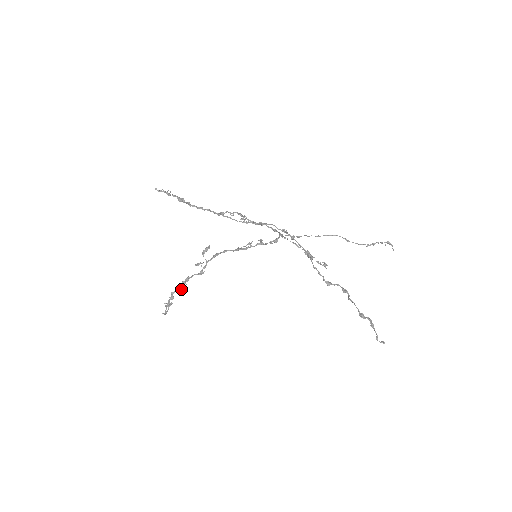
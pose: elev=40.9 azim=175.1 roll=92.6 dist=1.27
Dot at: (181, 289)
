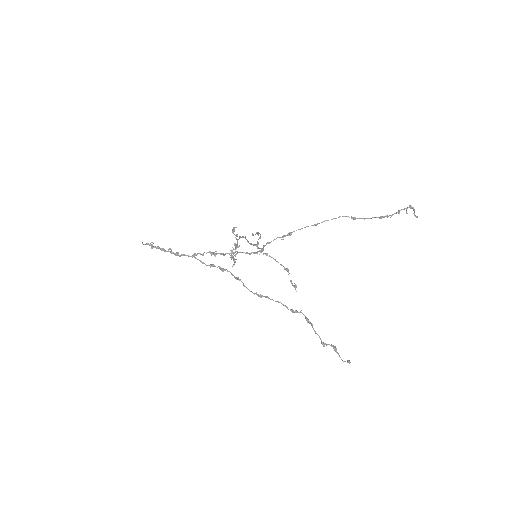
Dot at: occluded
